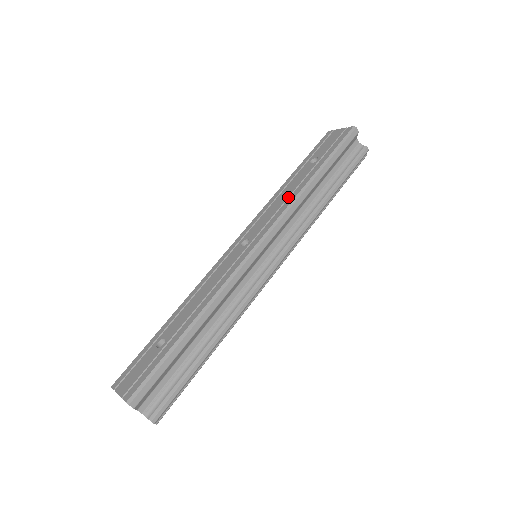
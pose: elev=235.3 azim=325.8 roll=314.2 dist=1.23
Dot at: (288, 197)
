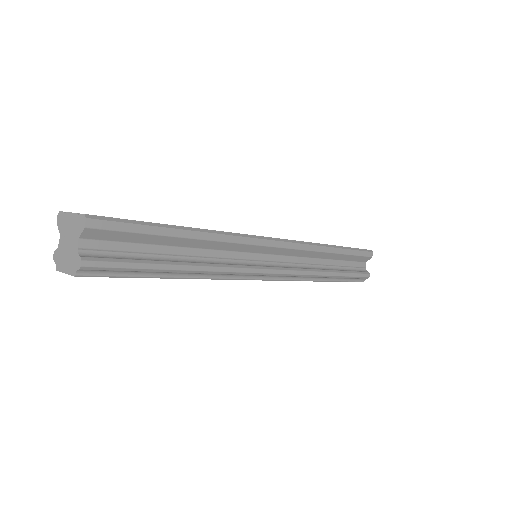
Dot at: occluded
